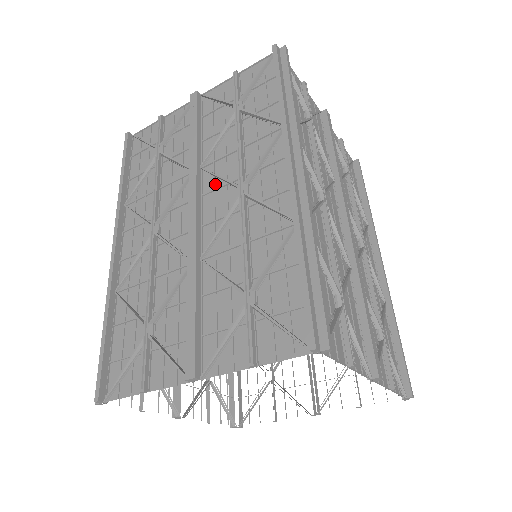
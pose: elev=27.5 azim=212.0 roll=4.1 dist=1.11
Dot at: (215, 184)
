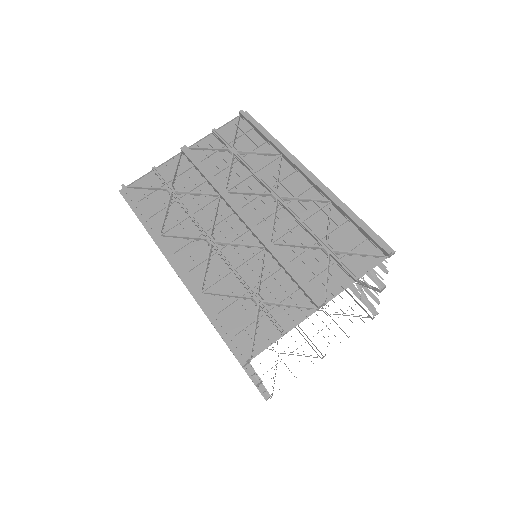
Dot at: (247, 199)
